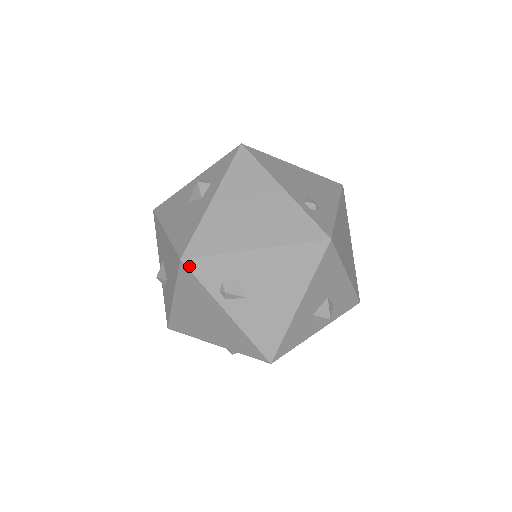
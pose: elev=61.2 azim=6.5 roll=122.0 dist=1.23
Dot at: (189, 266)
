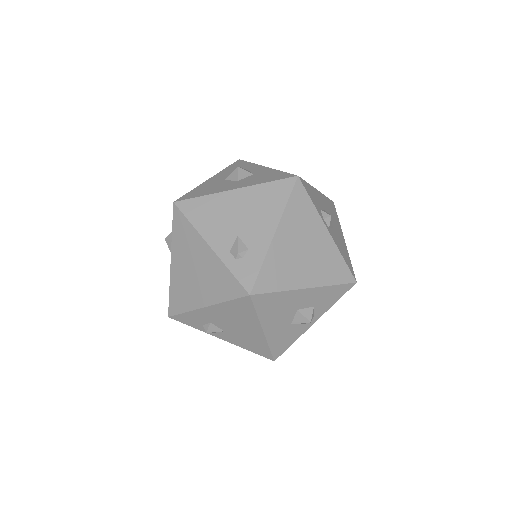
Dot at: (176, 320)
